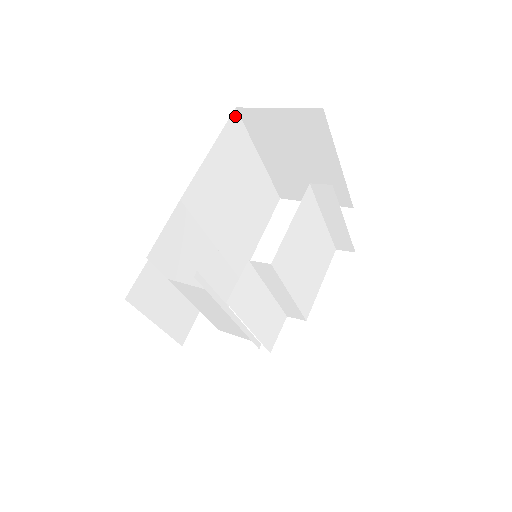
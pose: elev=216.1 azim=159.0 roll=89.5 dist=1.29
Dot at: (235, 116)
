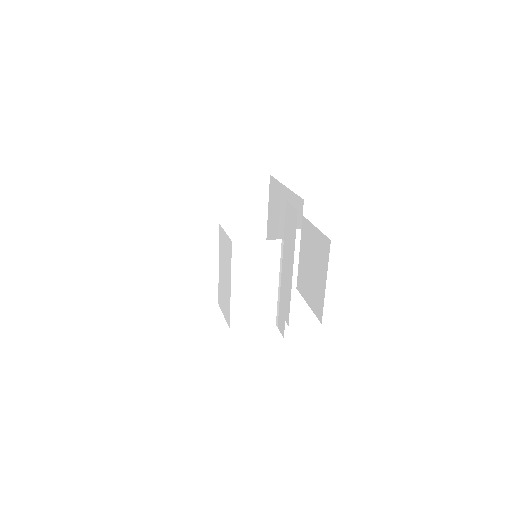
Dot at: (204, 179)
